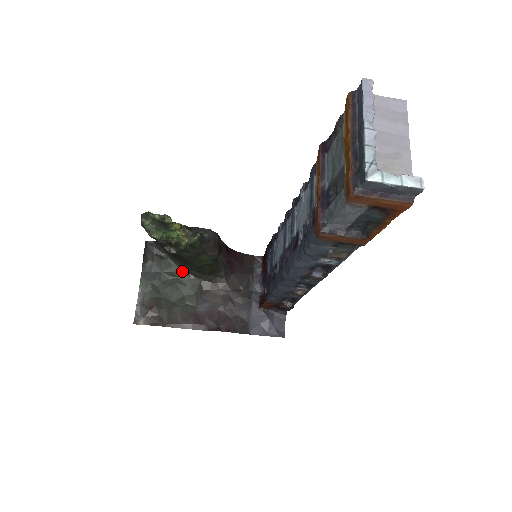
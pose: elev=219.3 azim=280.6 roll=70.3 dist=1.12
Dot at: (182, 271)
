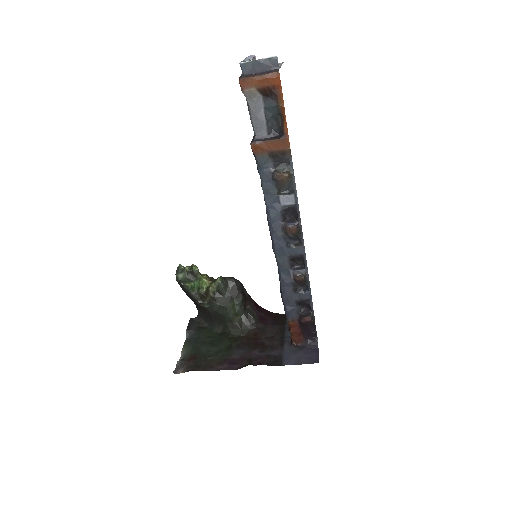
Dot at: (220, 333)
